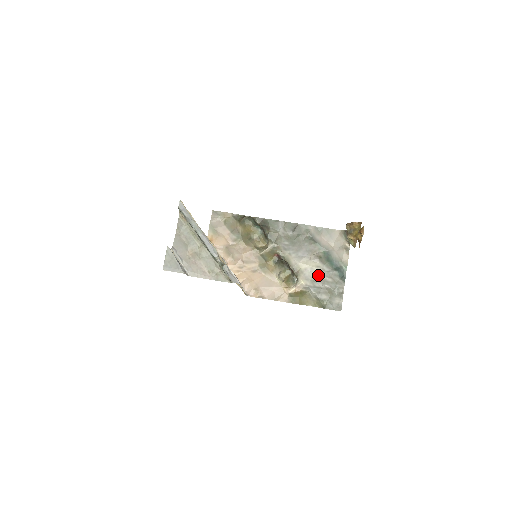
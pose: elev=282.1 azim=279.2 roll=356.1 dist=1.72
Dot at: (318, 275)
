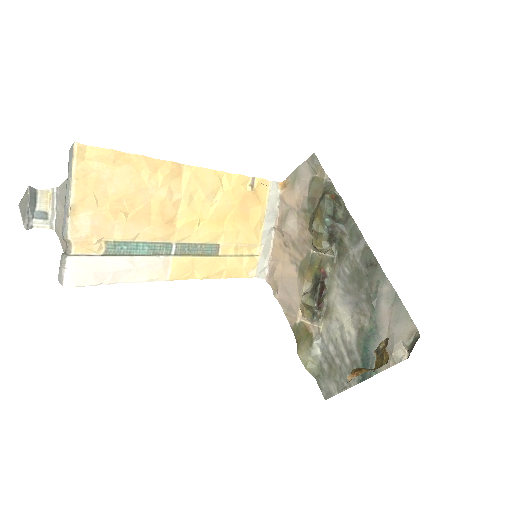
Dot at: (342, 341)
